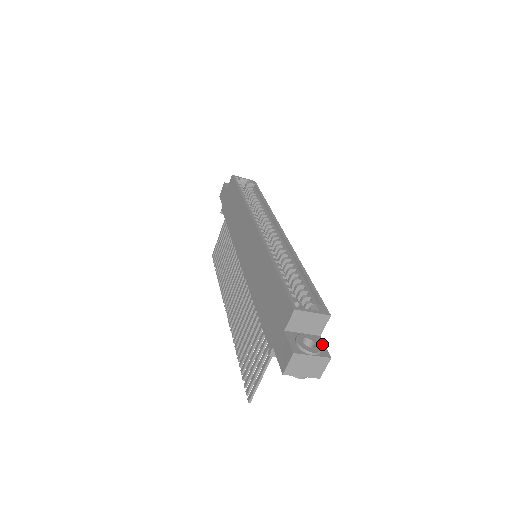
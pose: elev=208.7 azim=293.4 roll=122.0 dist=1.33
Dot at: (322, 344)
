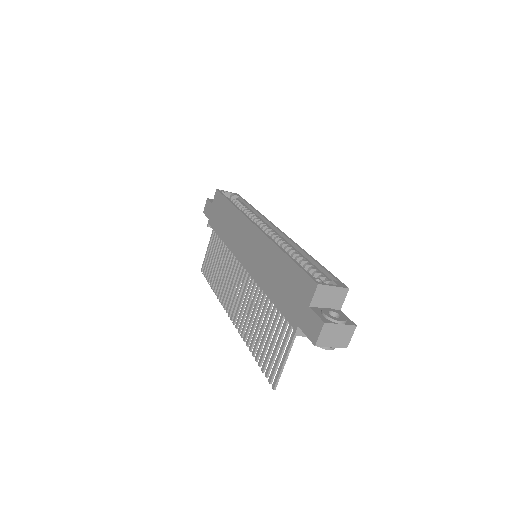
Dot at: (345, 316)
